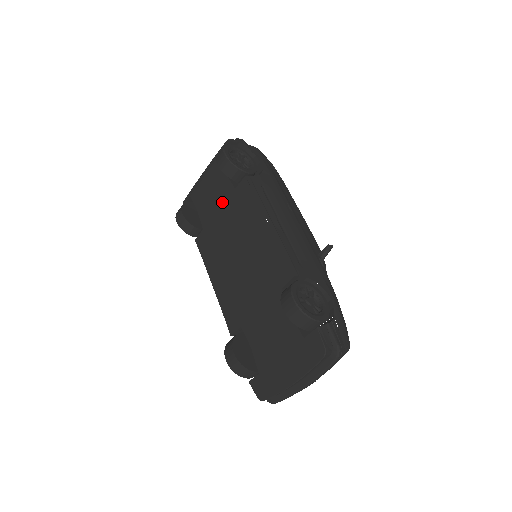
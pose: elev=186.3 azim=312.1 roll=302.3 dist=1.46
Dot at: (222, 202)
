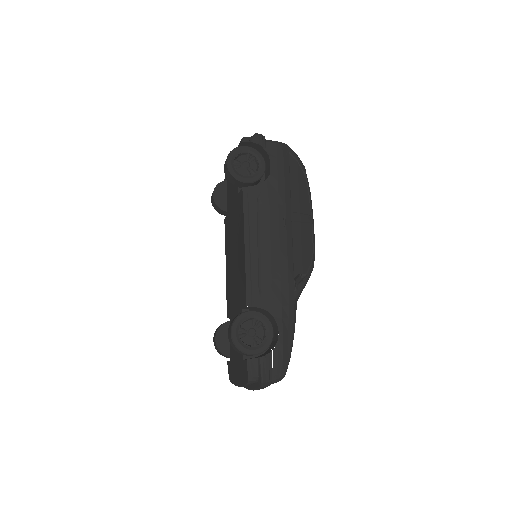
Dot at: (234, 199)
